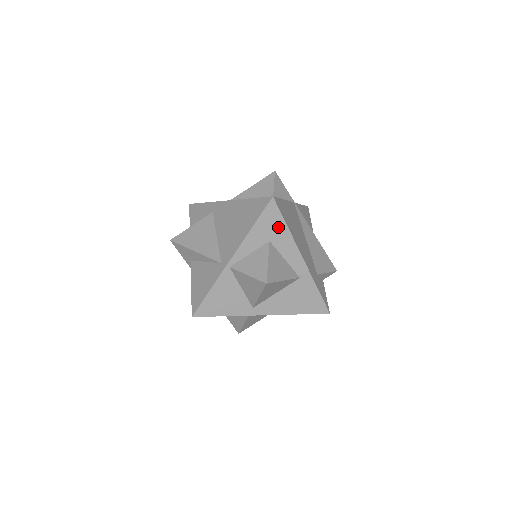
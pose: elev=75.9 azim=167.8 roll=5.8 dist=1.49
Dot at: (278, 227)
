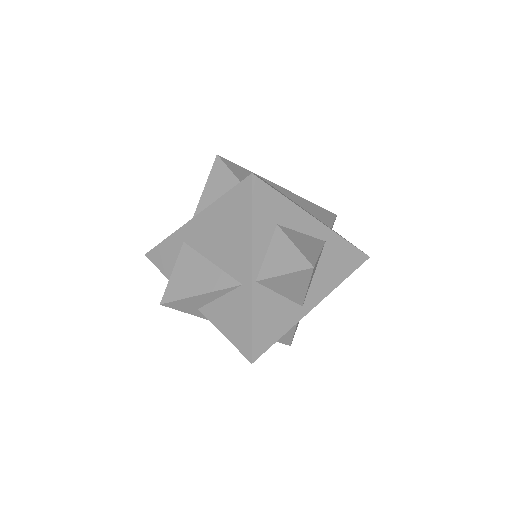
Dot at: (276, 203)
